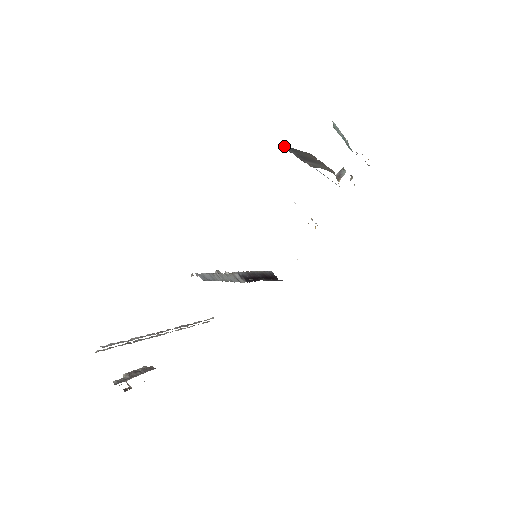
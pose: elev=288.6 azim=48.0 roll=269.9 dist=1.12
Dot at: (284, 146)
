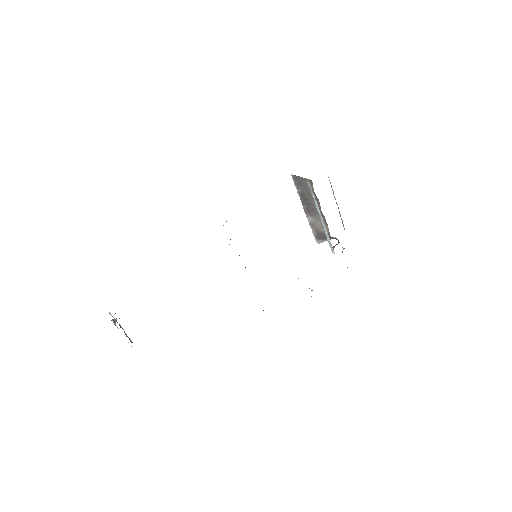
Dot at: (293, 176)
